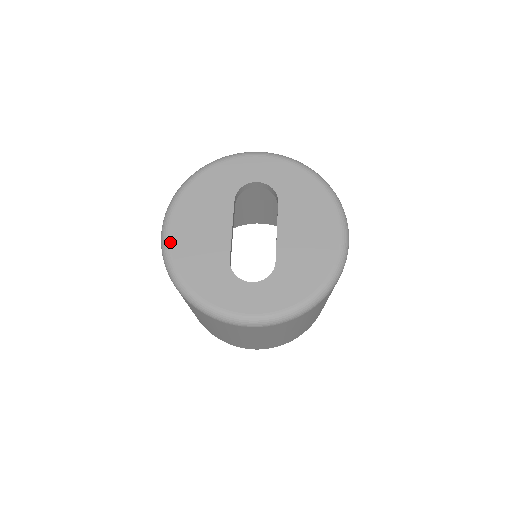
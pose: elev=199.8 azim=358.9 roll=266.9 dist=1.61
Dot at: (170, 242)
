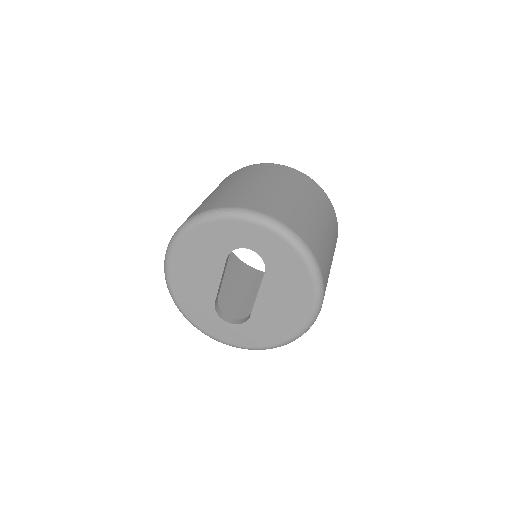
Dot at: (170, 274)
